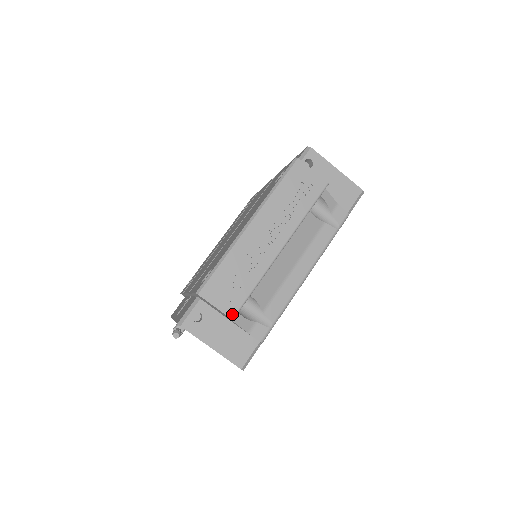
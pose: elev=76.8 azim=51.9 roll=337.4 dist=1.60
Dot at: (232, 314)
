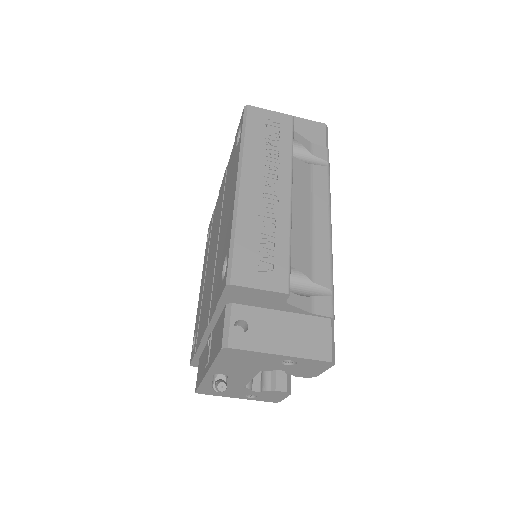
Dot at: (284, 288)
